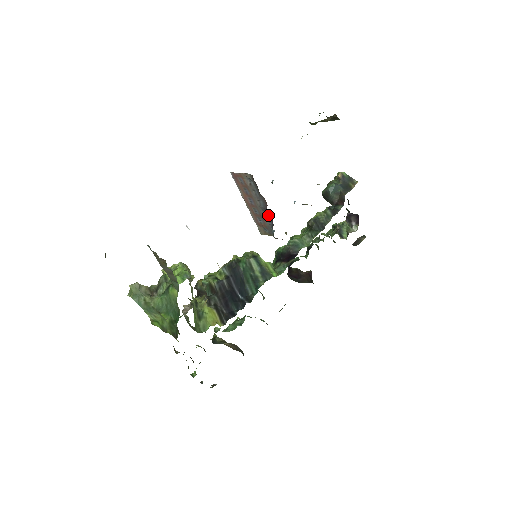
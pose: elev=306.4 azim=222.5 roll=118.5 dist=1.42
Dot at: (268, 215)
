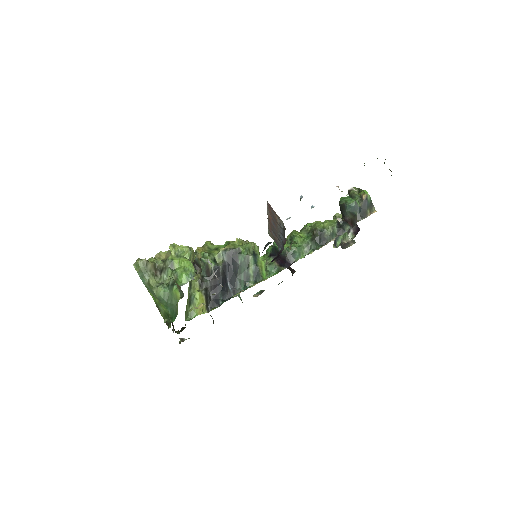
Dot at: (282, 243)
